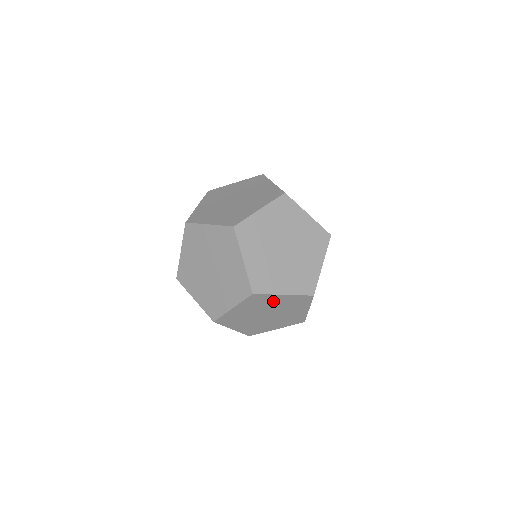
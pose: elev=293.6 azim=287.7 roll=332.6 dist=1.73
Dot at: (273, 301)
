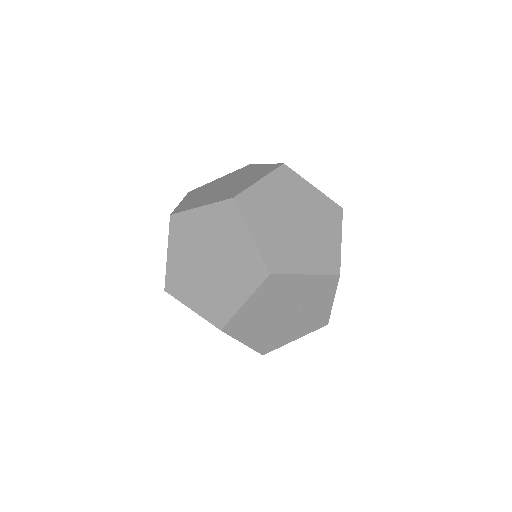
Dot at: occluded
